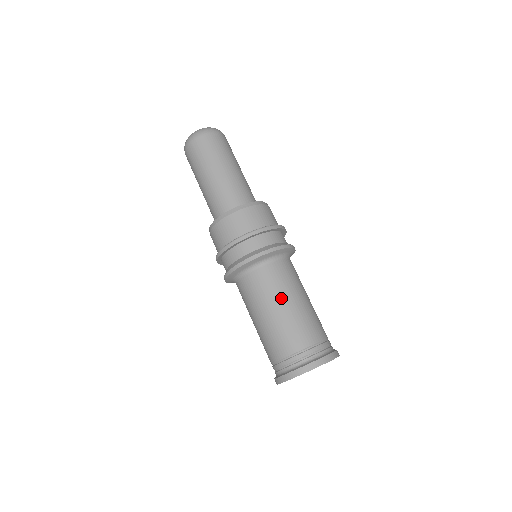
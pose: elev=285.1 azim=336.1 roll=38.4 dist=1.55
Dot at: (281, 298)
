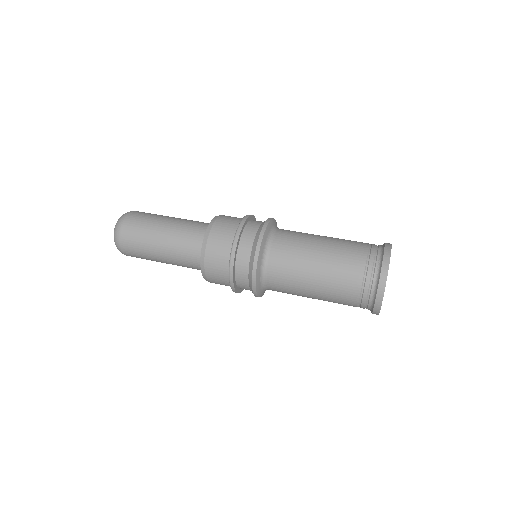
Dot at: (306, 267)
